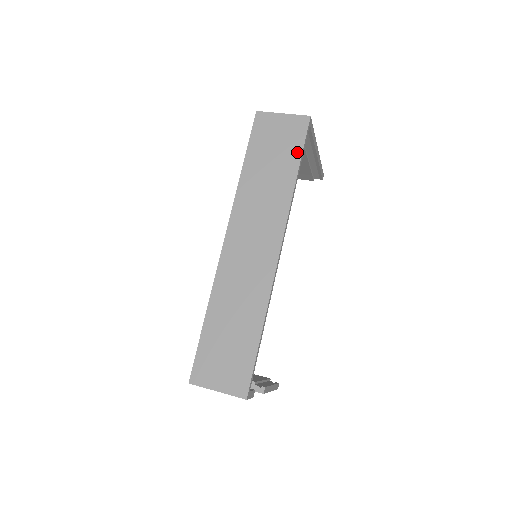
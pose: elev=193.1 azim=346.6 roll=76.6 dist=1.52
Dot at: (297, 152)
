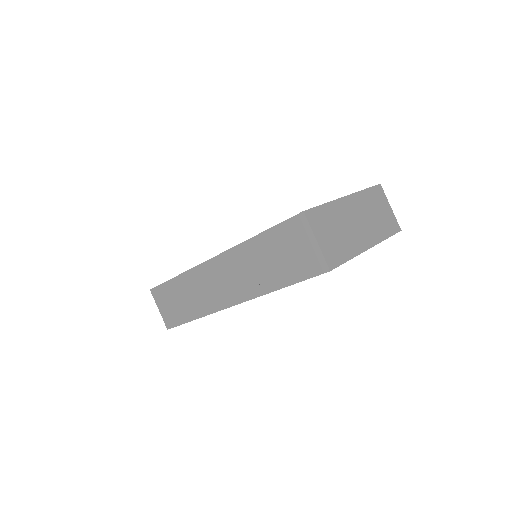
Dot at: (295, 278)
